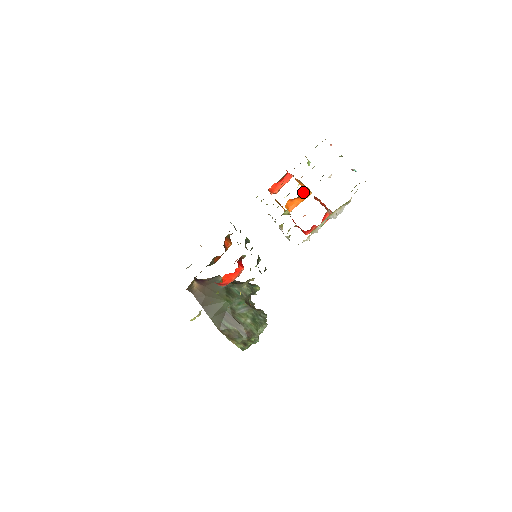
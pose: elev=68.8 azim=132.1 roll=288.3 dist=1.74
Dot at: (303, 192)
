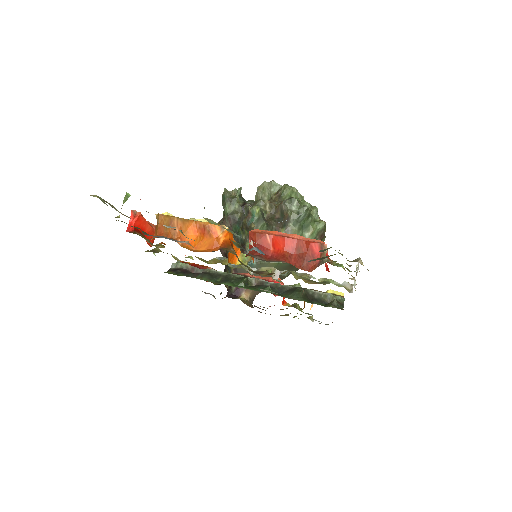
Dot at: occluded
